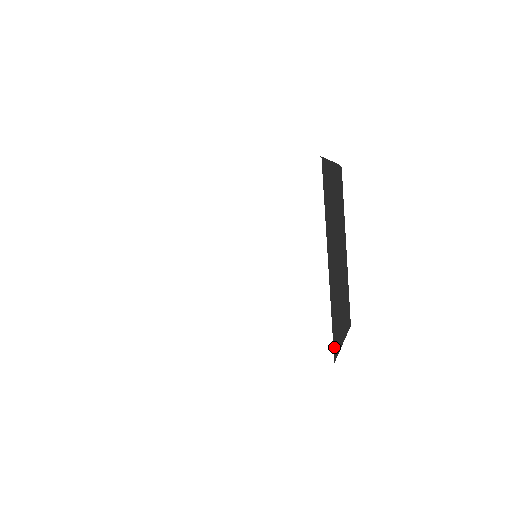
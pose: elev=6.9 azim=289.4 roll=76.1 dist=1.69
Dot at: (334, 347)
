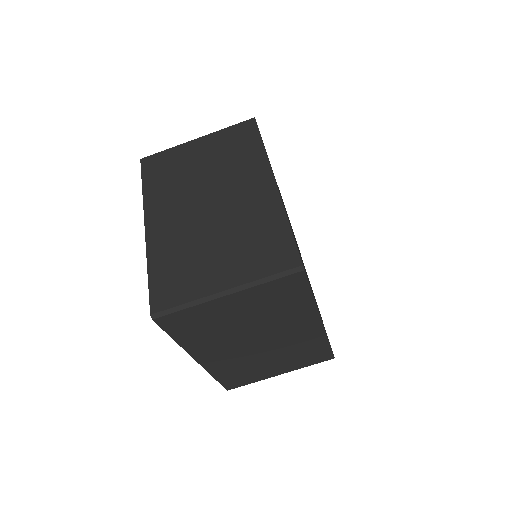
Dot at: (228, 385)
